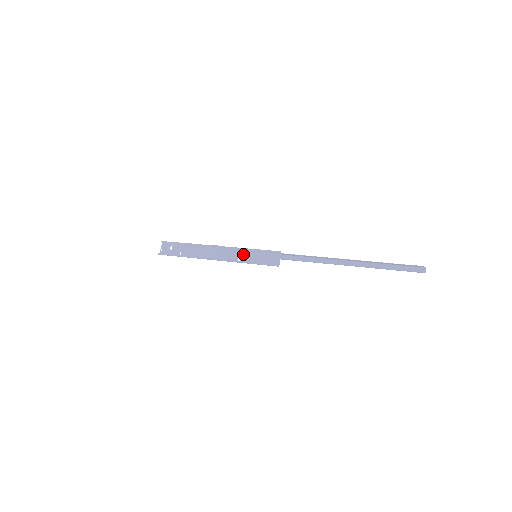
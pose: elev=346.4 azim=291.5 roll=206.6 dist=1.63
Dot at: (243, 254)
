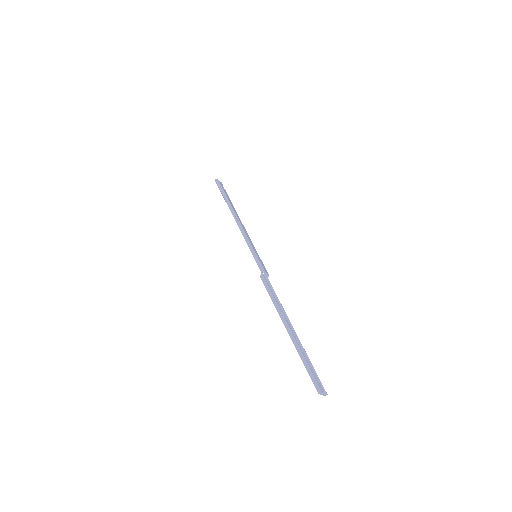
Dot at: (251, 244)
